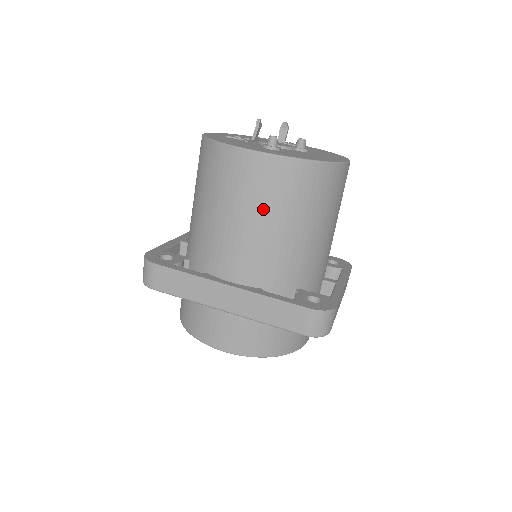
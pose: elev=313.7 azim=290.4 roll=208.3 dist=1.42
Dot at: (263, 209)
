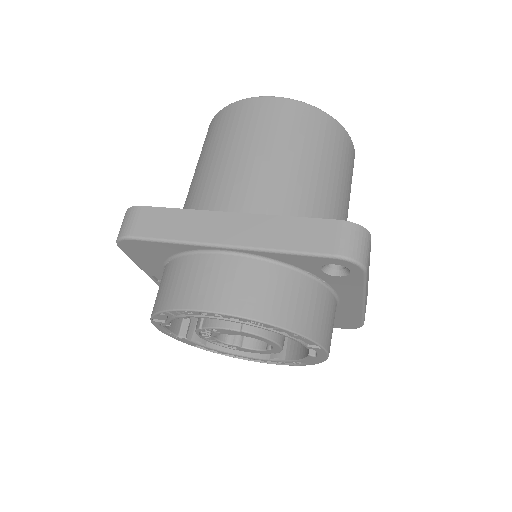
Dot at: (277, 141)
